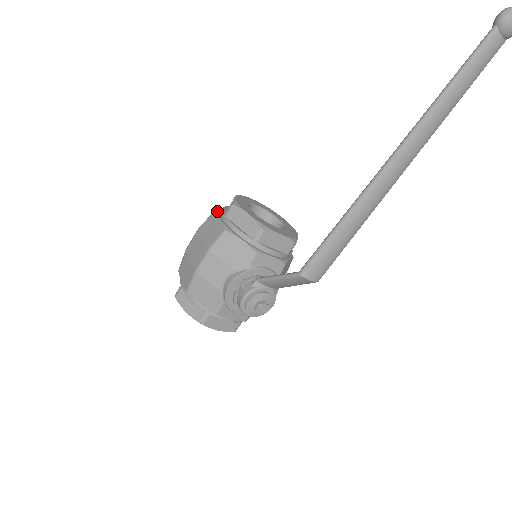
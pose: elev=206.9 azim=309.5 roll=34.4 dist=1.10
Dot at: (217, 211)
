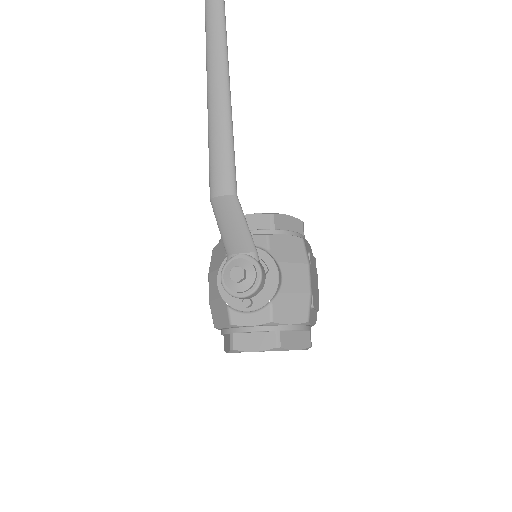
Dot at: occluded
